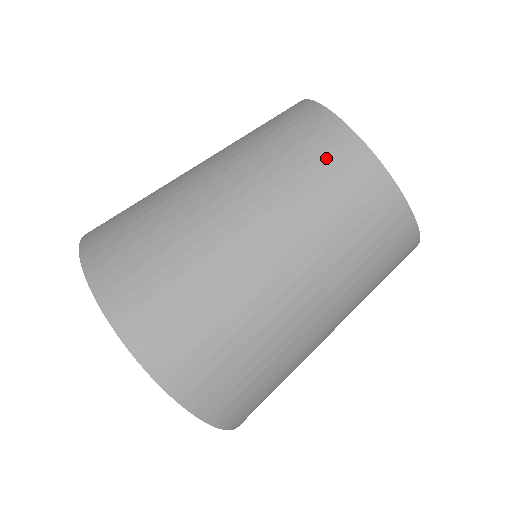
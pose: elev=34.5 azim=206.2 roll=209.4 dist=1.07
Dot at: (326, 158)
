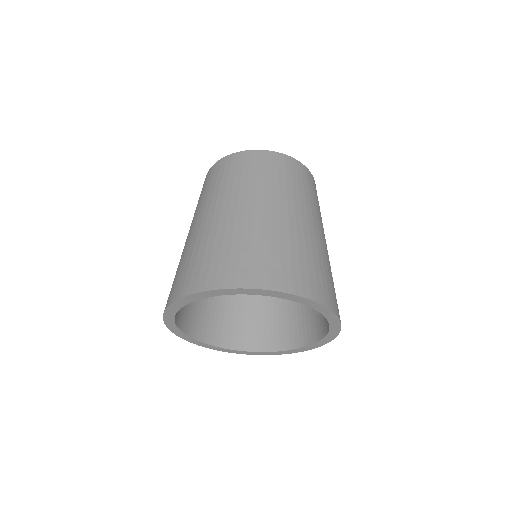
Dot at: (300, 176)
